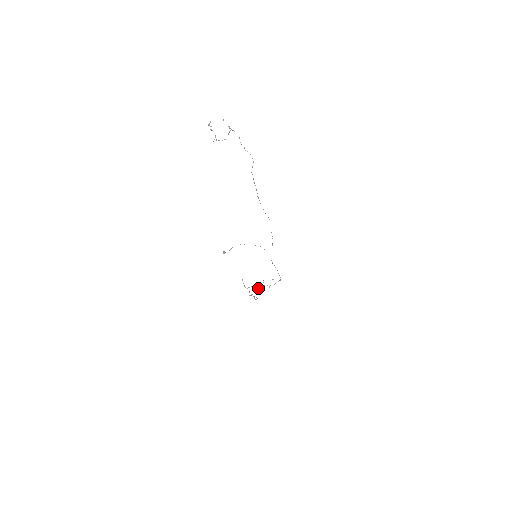
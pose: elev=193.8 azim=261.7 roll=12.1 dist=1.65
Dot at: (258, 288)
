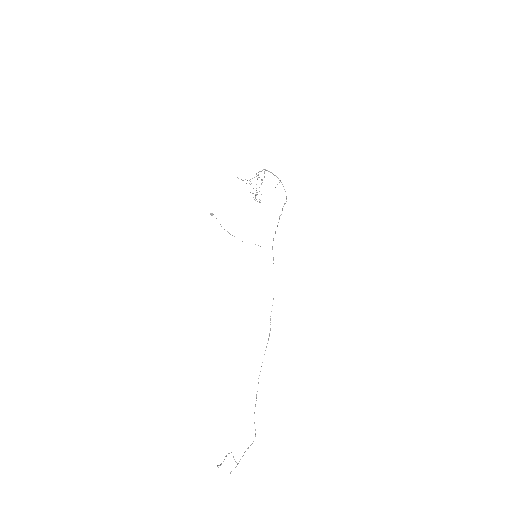
Dot at: occluded
